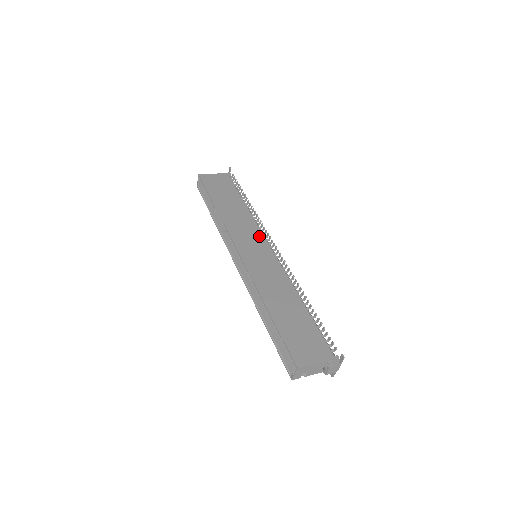
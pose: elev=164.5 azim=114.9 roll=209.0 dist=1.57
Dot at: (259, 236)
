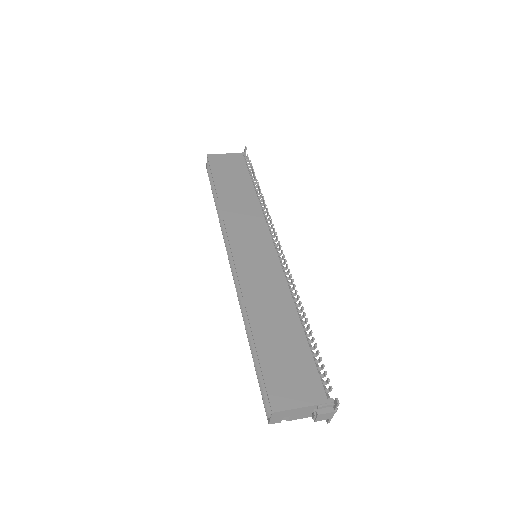
Dot at: (263, 231)
